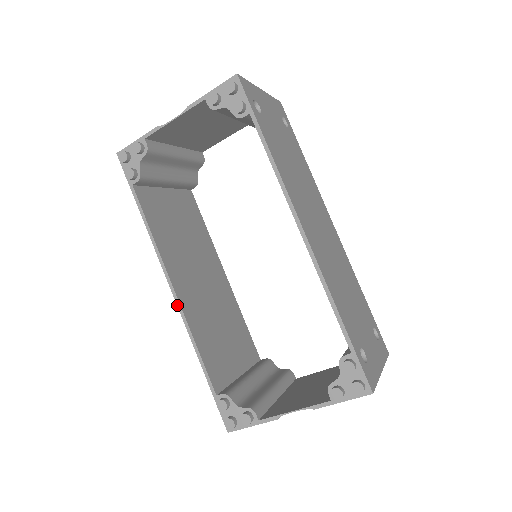
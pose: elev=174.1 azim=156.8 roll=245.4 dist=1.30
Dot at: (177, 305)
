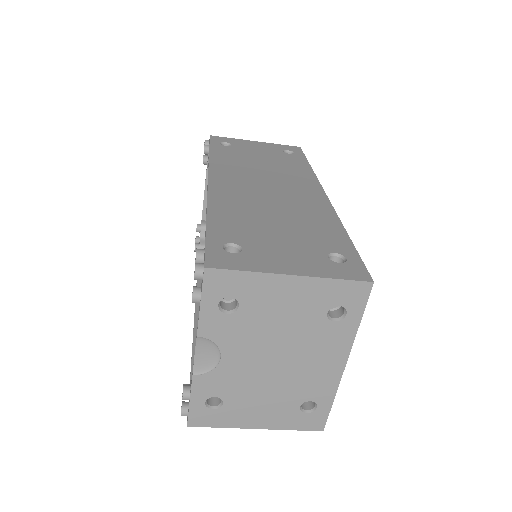
Dot at: (194, 320)
